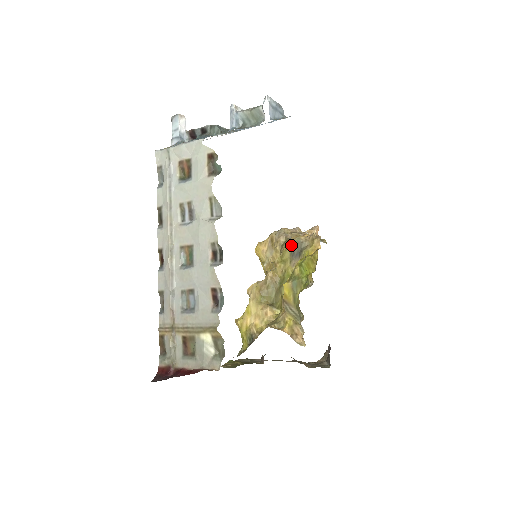
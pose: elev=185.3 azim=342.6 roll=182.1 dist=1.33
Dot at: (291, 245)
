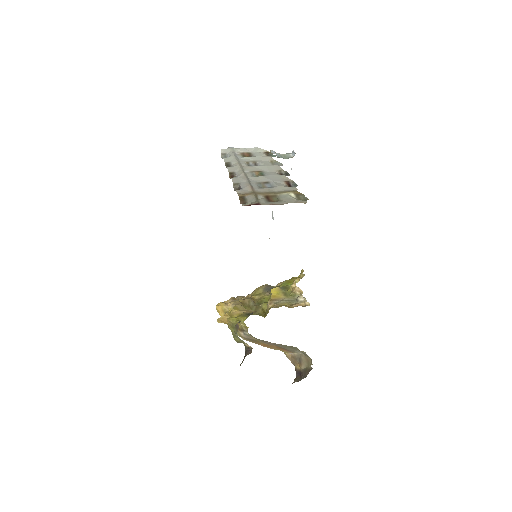
Dot at: (263, 286)
